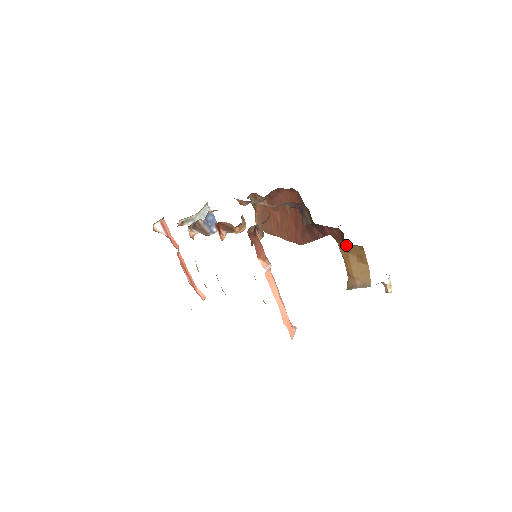
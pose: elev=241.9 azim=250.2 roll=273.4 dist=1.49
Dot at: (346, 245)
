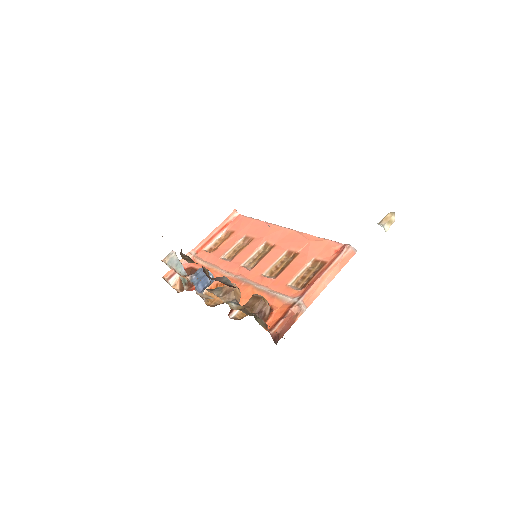
Dot at: occluded
